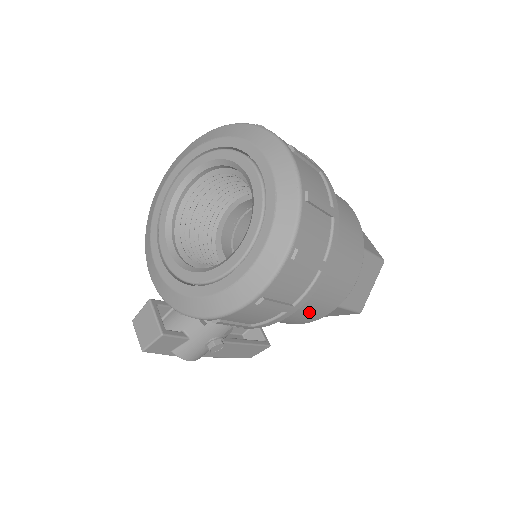
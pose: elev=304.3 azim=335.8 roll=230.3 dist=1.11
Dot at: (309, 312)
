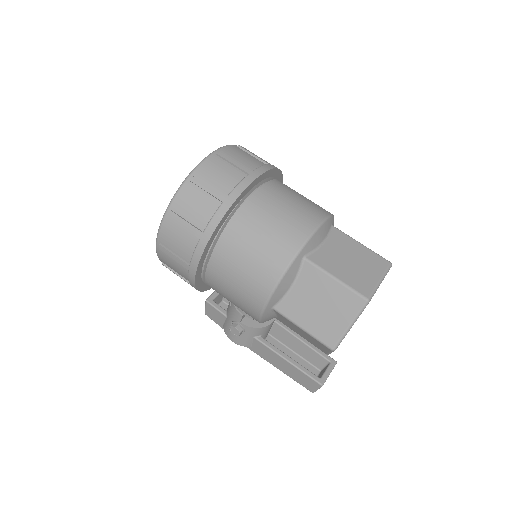
Dot at: (236, 297)
